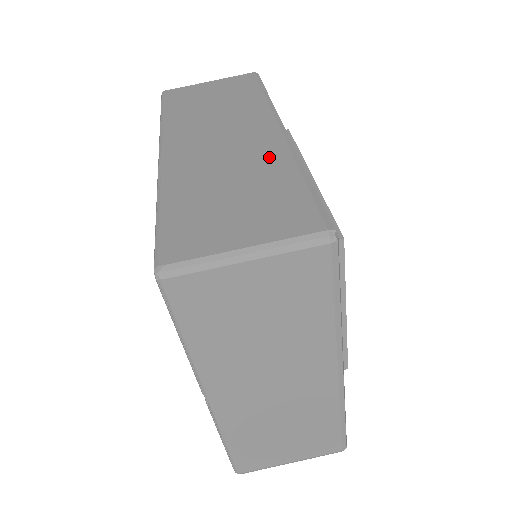
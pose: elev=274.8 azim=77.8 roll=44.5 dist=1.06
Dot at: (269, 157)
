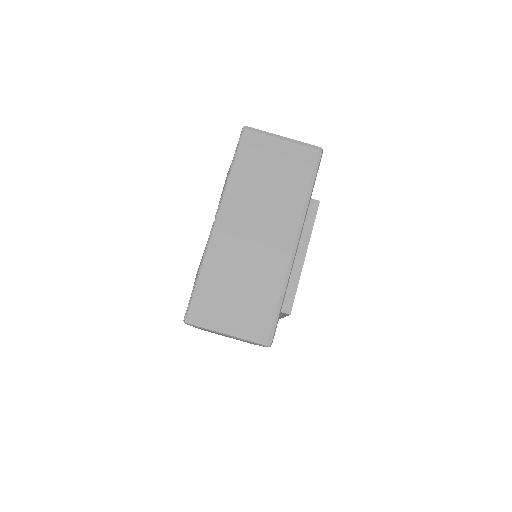
Dot at: occluded
